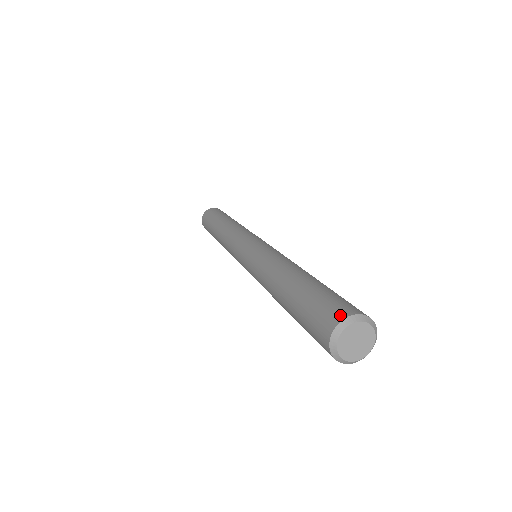
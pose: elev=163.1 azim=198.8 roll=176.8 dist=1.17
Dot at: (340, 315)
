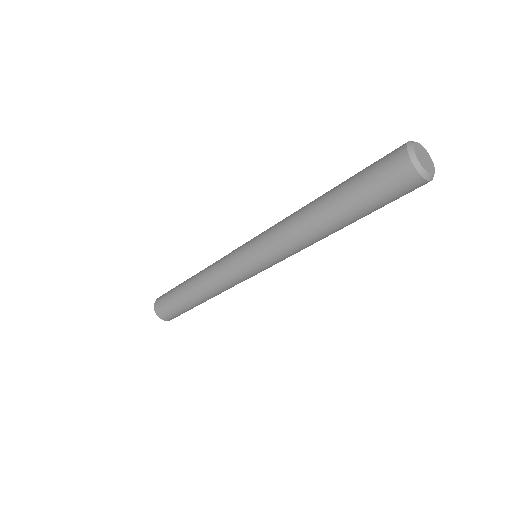
Dot at: (401, 146)
